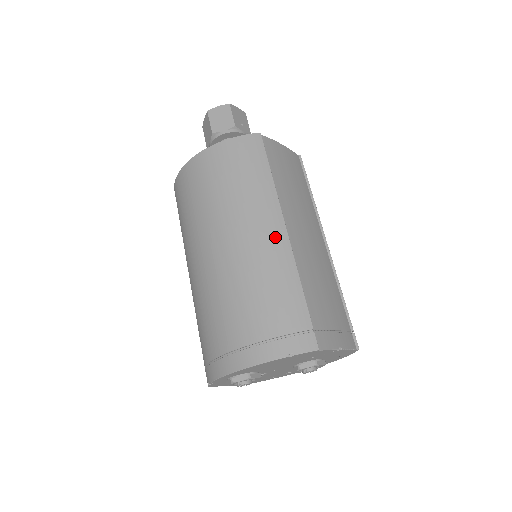
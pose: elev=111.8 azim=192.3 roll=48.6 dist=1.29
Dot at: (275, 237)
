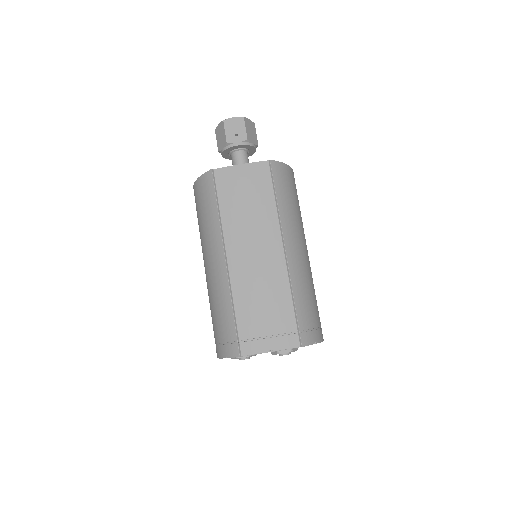
Dot at: (219, 266)
